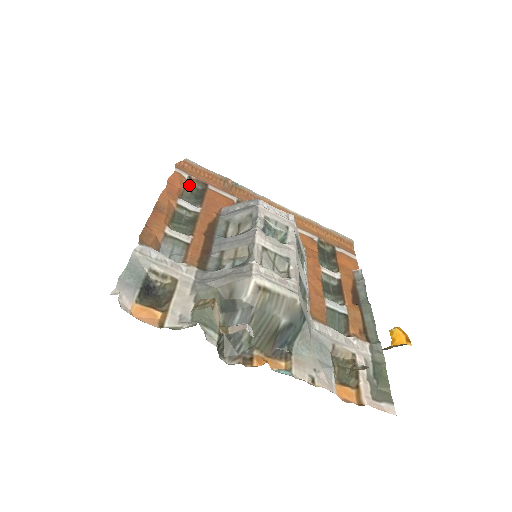
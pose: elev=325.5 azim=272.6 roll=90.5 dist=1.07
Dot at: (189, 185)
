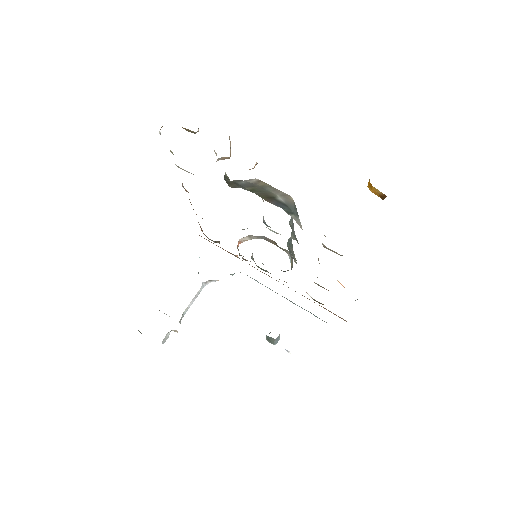
Dot at: occluded
